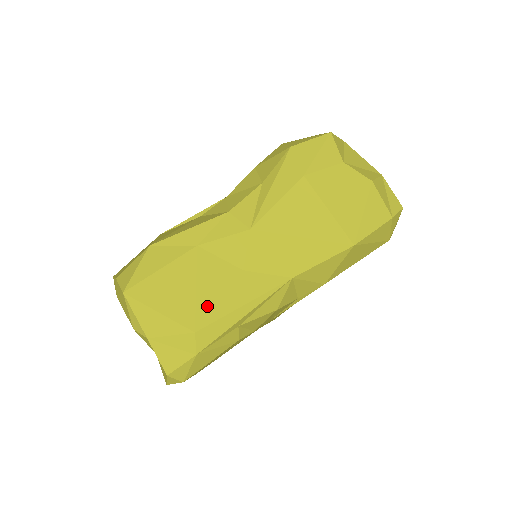
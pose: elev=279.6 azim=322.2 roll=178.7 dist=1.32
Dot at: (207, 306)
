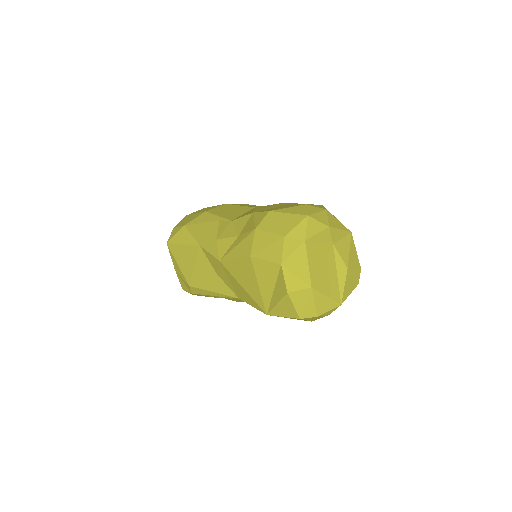
Dot at: (197, 279)
